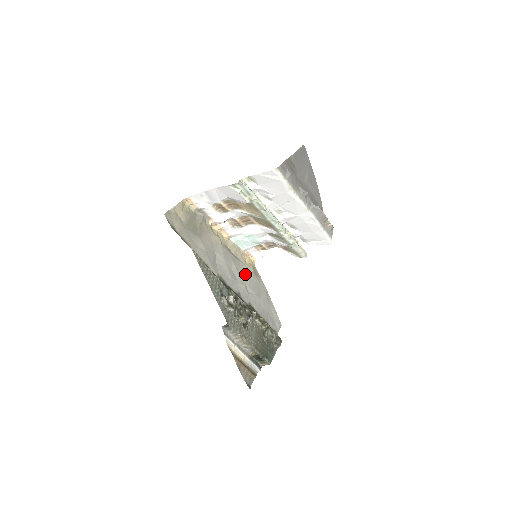
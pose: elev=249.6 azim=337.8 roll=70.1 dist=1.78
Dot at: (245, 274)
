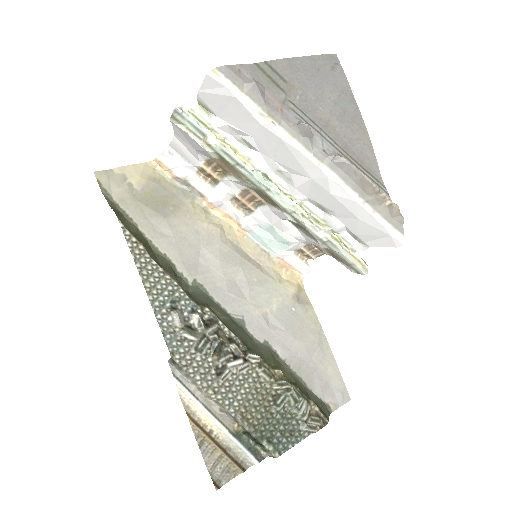
Dot at: (270, 294)
